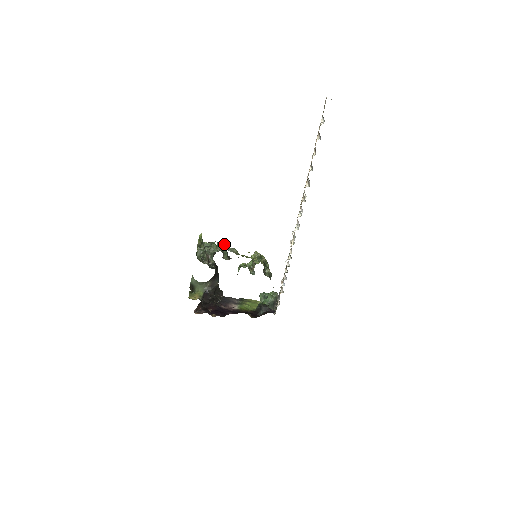
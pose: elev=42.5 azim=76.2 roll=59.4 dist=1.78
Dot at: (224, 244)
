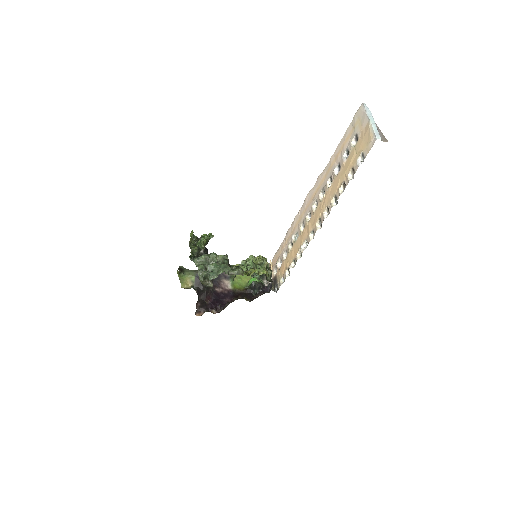
Dot at: (230, 269)
